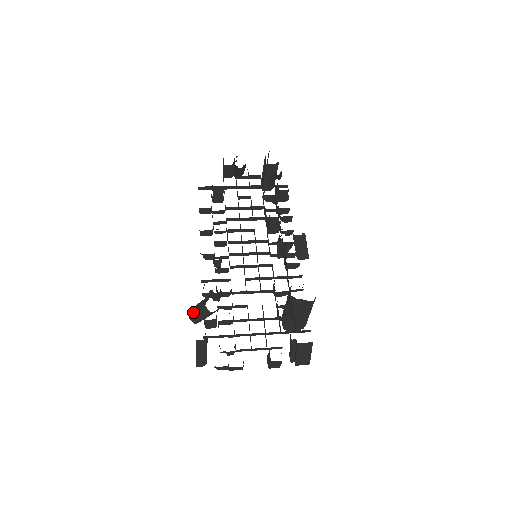
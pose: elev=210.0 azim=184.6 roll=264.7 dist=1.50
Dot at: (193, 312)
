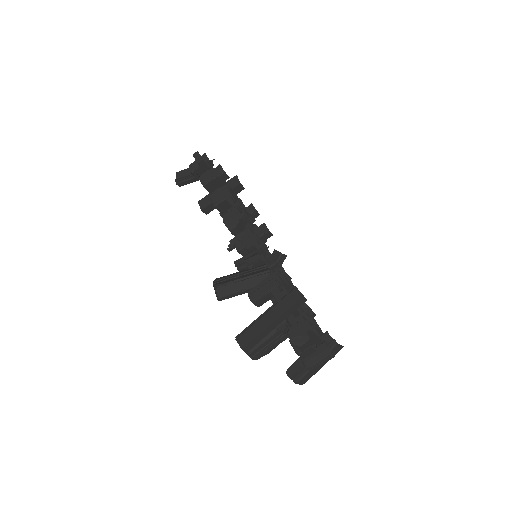
Dot at: (235, 280)
